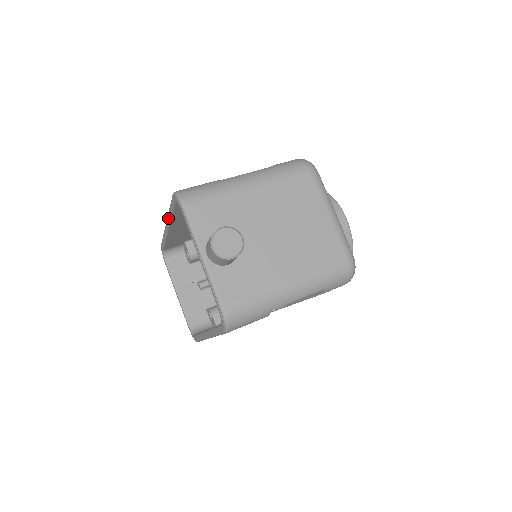
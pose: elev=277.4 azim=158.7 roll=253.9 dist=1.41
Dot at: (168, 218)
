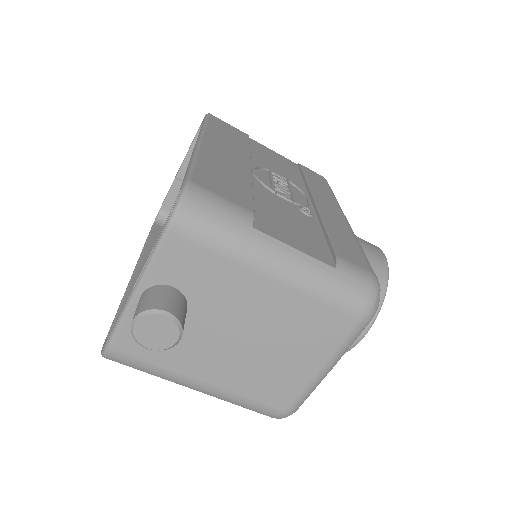
Dot at: (192, 155)
